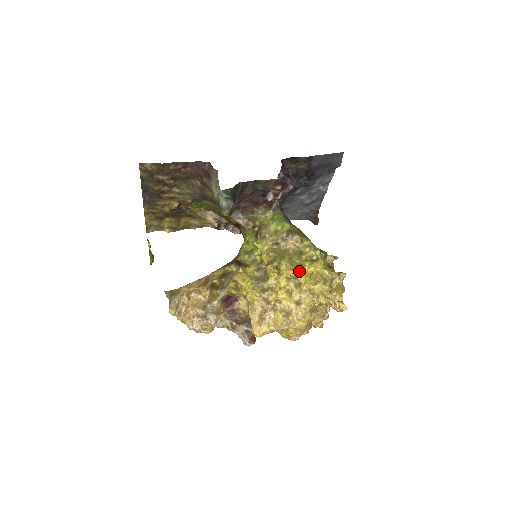
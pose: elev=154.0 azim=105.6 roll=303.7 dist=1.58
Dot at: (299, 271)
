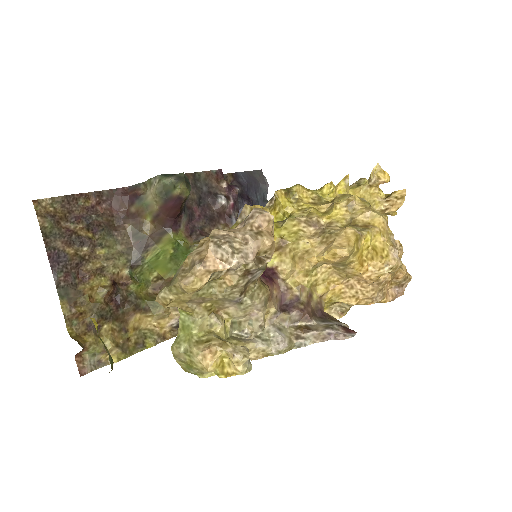
Dot at: (316, 193)
